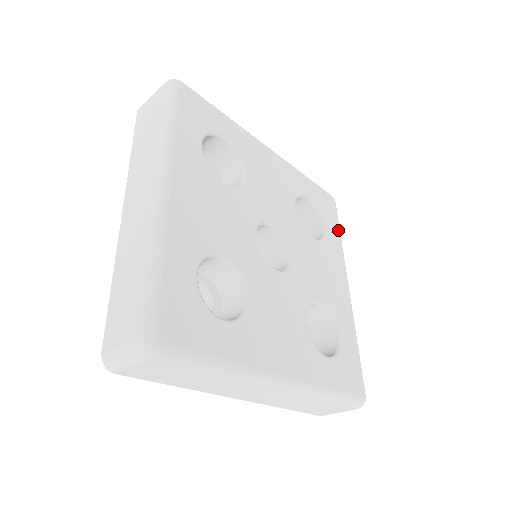
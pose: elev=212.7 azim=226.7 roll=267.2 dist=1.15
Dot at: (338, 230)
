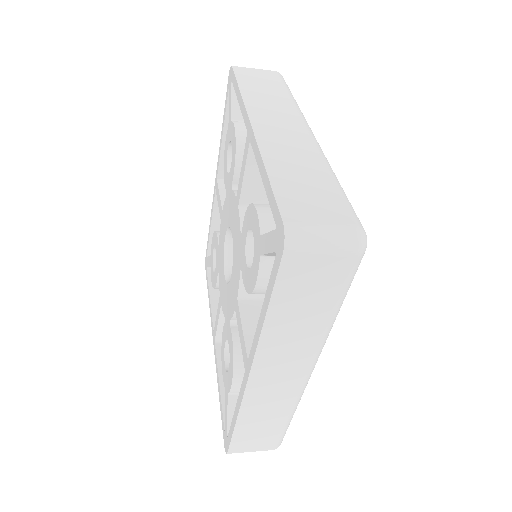
Dot at: occluded
